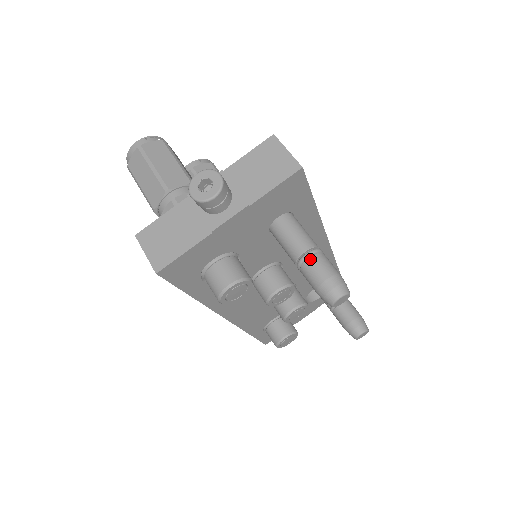
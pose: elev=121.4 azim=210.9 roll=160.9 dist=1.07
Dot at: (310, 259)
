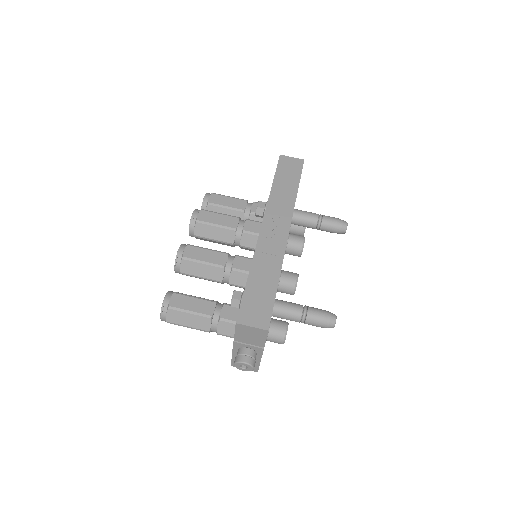
Dot at: (306, 323)
